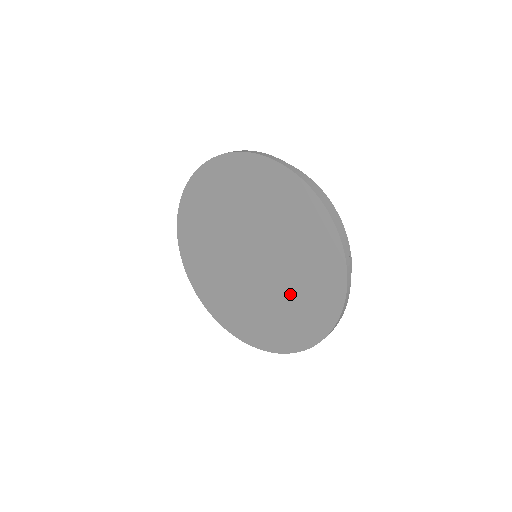
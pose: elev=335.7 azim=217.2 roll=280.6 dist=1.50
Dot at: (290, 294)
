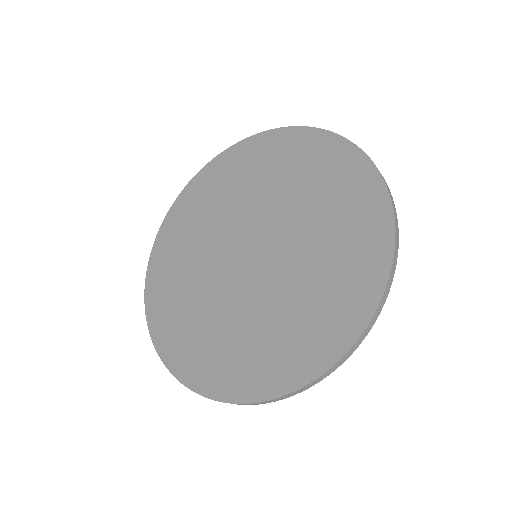
Dot at: (292, 298)
